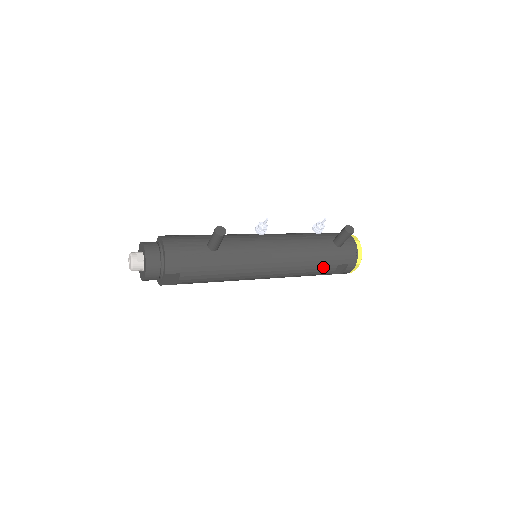
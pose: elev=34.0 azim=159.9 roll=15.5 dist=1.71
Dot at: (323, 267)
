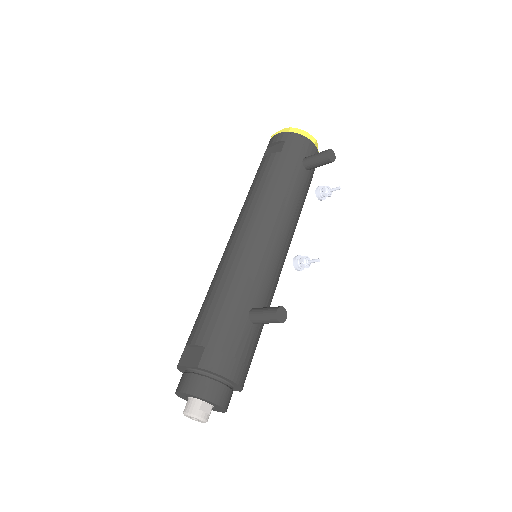
Dot at: occluded
